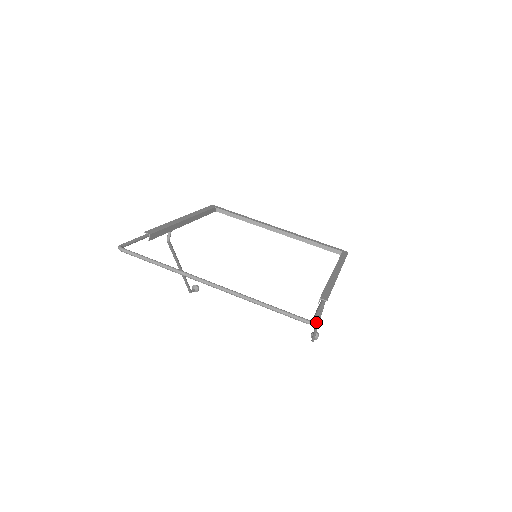
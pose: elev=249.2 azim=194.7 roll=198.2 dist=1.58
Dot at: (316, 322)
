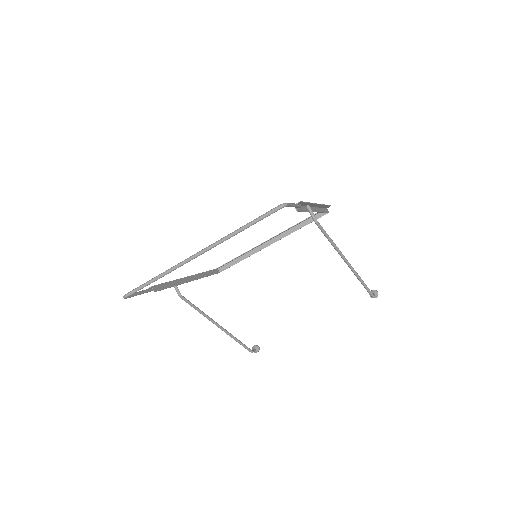
Dot at: occluded
